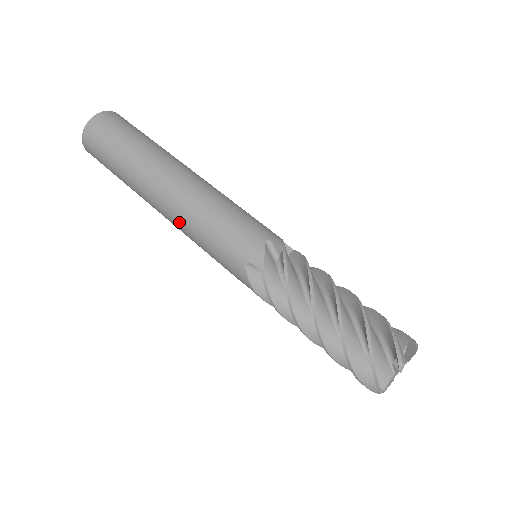
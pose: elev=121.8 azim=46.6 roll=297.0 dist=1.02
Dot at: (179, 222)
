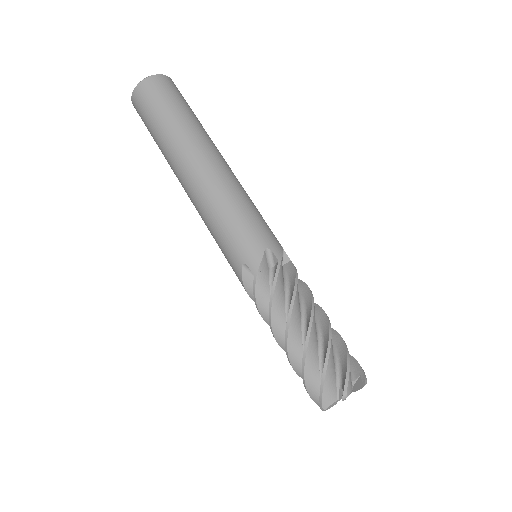
Dot at: occluded
